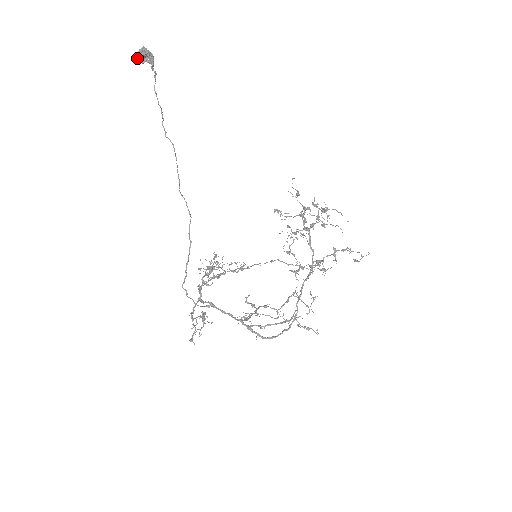
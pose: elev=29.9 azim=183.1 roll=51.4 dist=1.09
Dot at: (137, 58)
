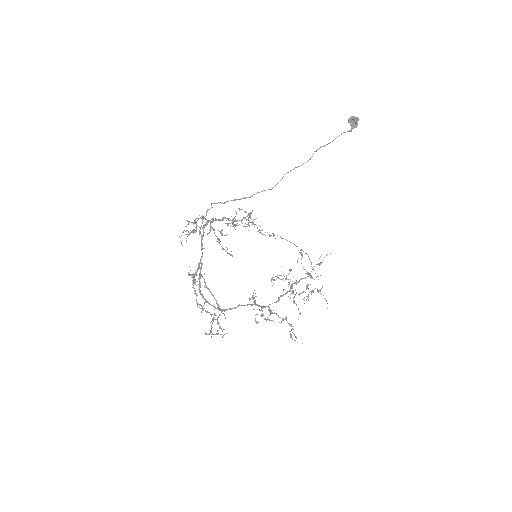
Dot at: (350, 117)
